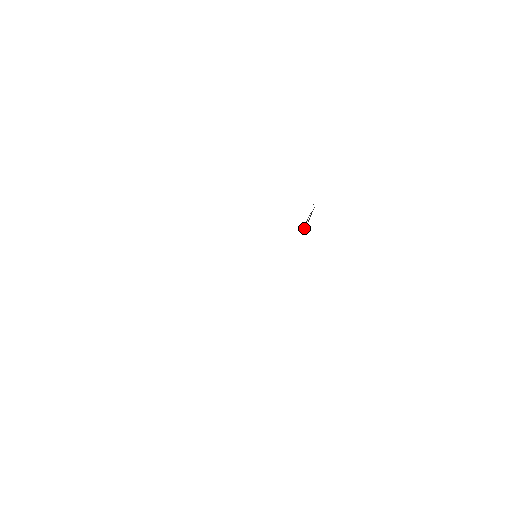
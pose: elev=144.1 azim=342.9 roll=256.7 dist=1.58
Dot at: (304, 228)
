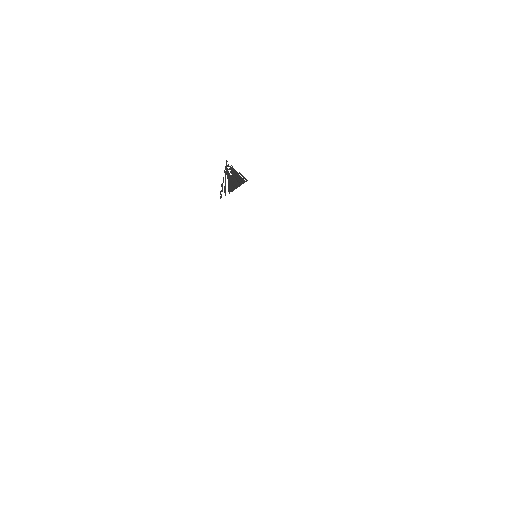
Dot at: occluded
